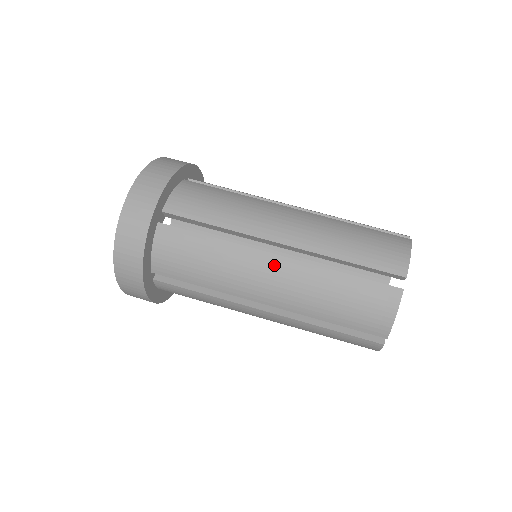
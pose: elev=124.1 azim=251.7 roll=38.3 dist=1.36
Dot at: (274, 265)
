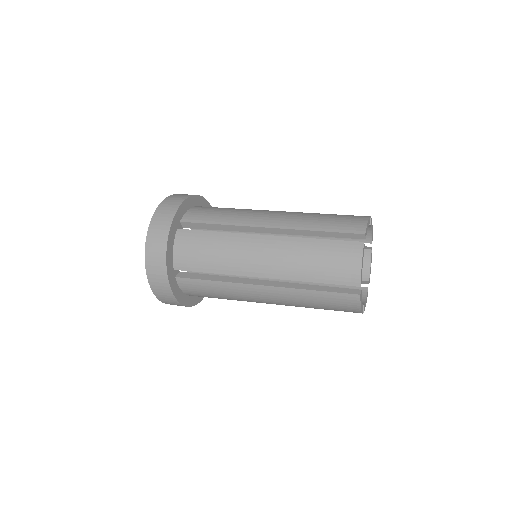
Dot at: (277, 211)
